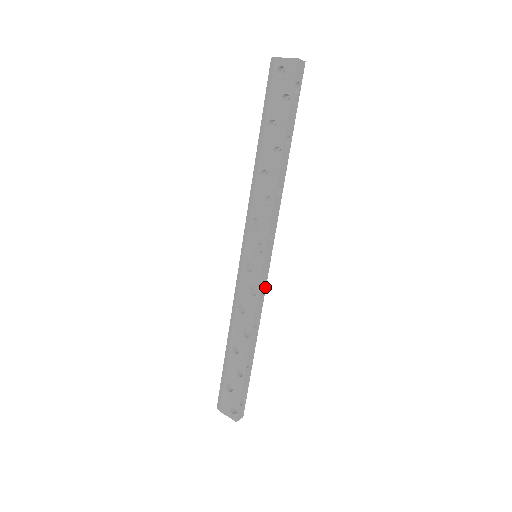
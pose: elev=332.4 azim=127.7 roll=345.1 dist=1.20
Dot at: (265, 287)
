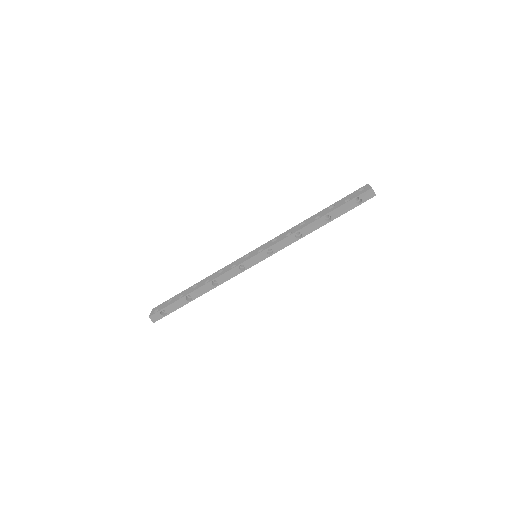
Dot at: (240, 272)
